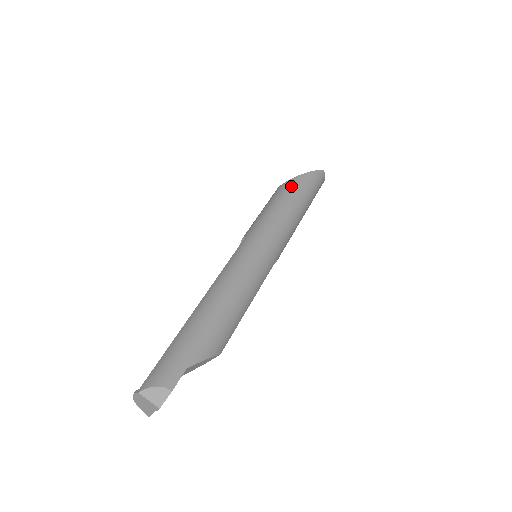
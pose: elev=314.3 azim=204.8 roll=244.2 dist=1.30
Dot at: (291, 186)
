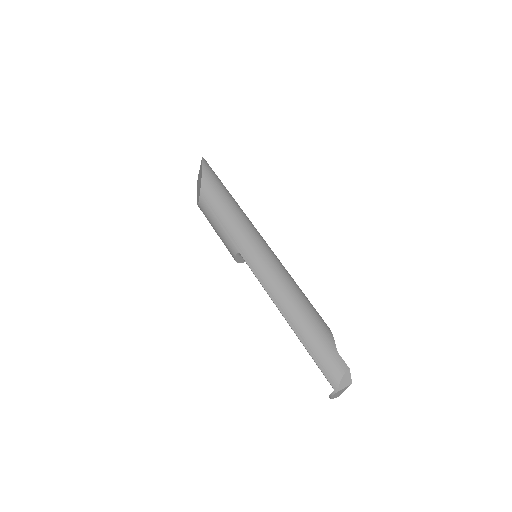
Dot at: (210, 191)
